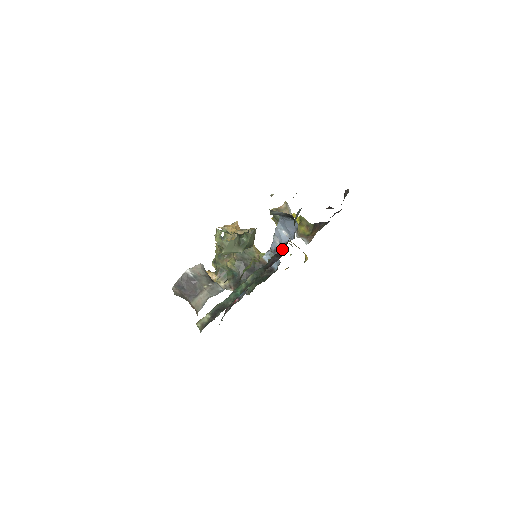
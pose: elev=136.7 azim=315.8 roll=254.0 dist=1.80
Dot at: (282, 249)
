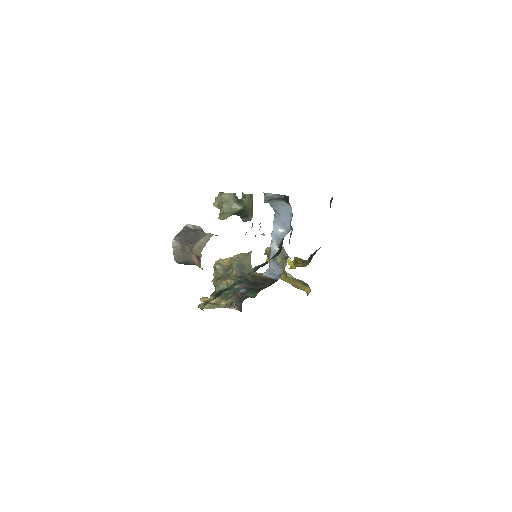
Dot at: (281, 245)
